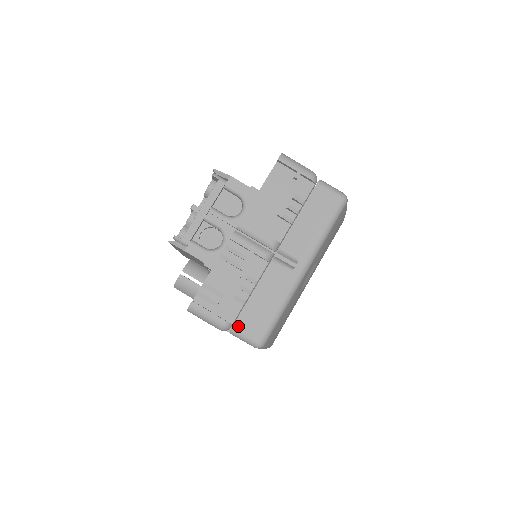
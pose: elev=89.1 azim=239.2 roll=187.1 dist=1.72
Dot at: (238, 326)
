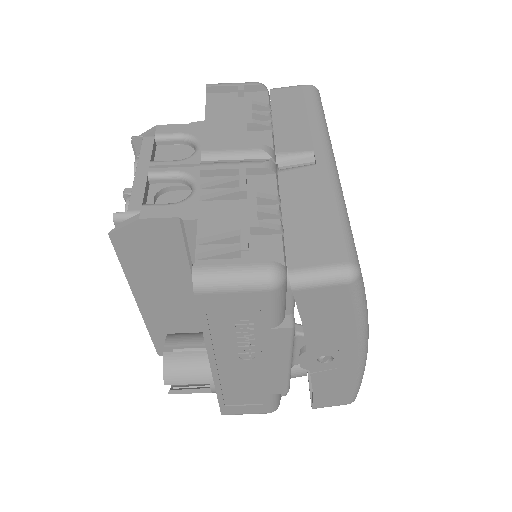
Dot at: (296, 264)
